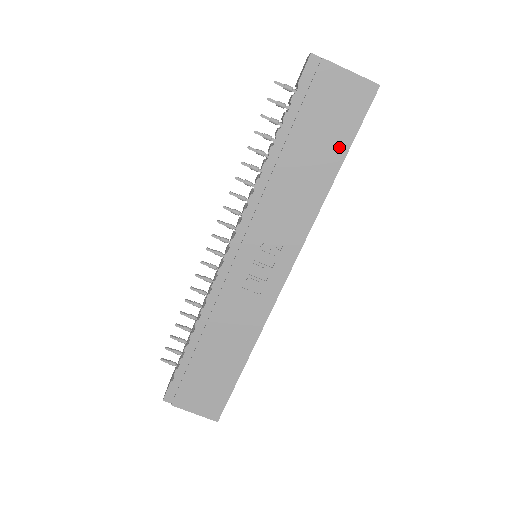
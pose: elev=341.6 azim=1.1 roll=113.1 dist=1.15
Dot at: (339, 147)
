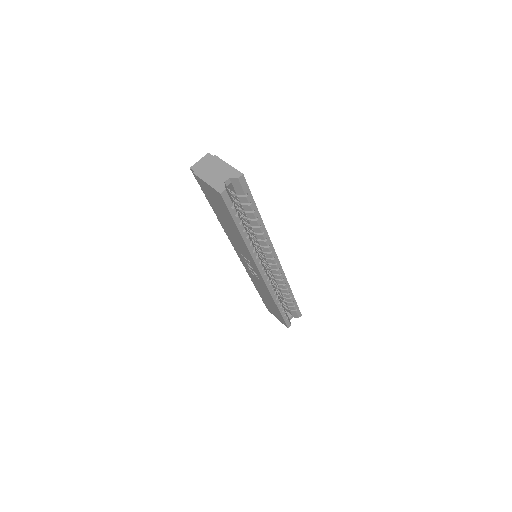
Dot at: (232, 221)
